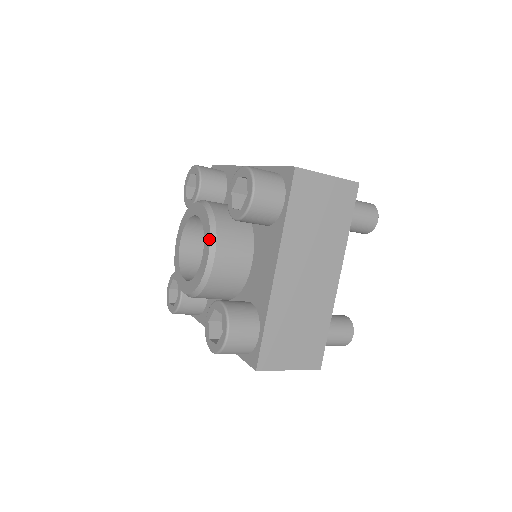
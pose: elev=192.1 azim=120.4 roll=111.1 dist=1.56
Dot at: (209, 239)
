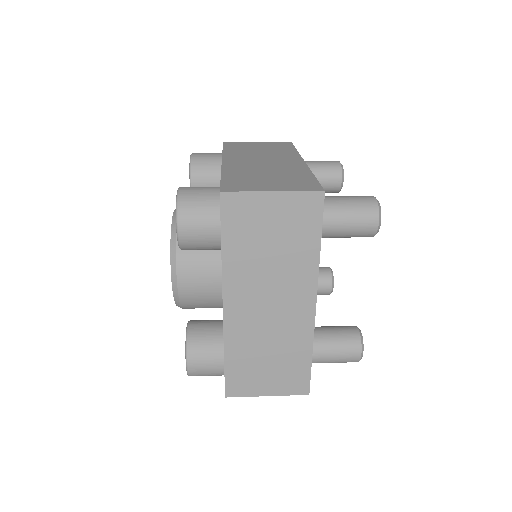
Dot at: (170, 261)
